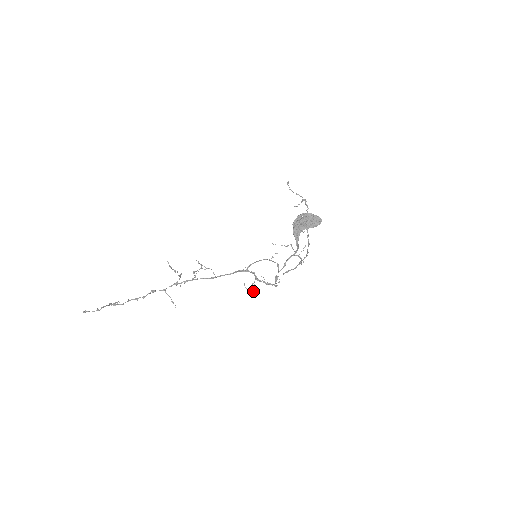
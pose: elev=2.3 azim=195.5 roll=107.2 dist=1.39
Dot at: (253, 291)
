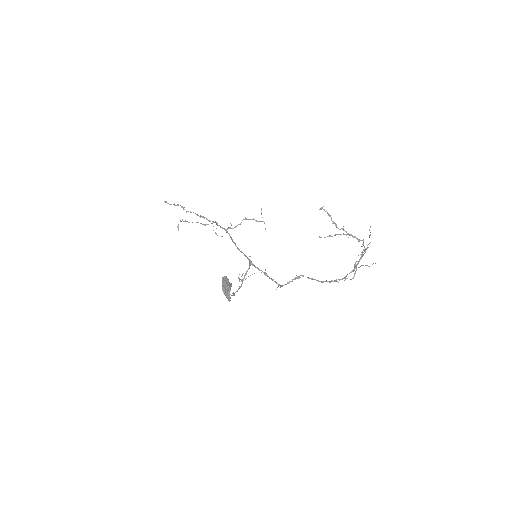
Dot at: (241, 280)
